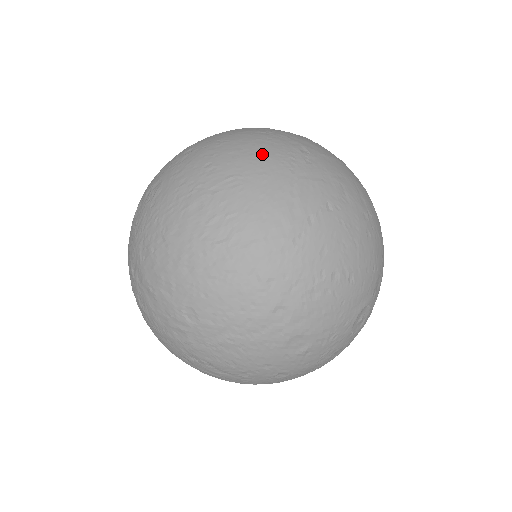
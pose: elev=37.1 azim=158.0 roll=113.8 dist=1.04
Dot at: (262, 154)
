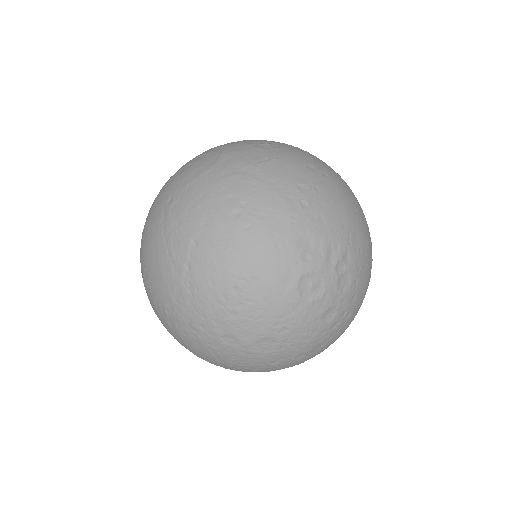
Dot at: (149, 232)
